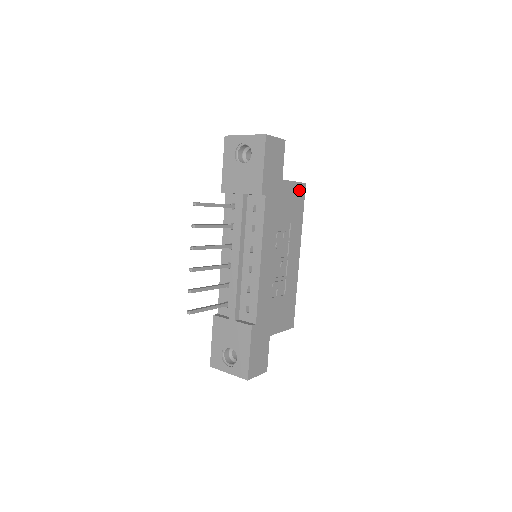
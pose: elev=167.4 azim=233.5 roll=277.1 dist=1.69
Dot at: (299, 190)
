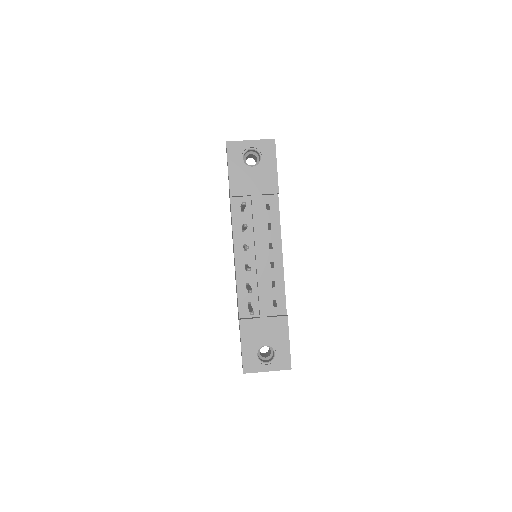
Dot at: occluded
